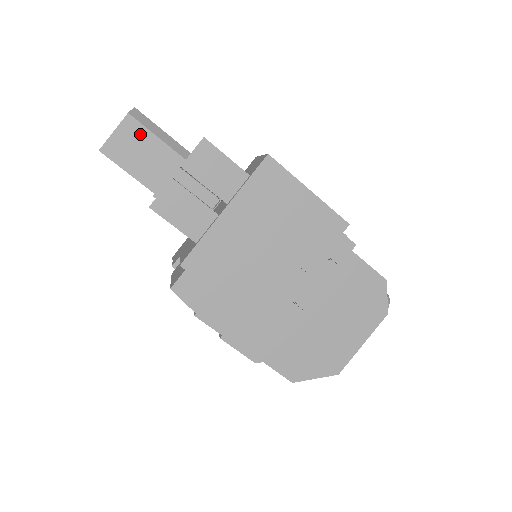
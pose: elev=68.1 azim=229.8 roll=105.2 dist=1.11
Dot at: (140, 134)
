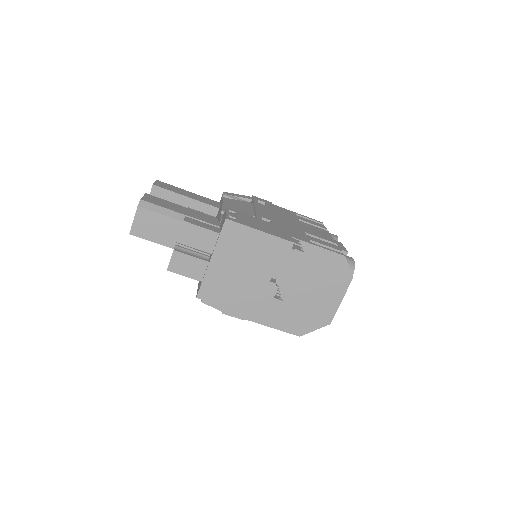
Dot at: (149, 216)
